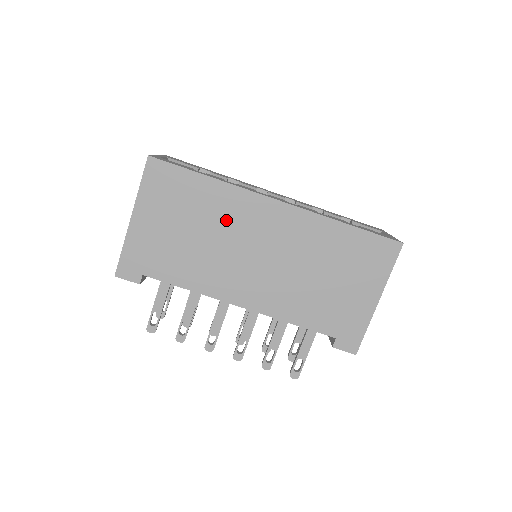
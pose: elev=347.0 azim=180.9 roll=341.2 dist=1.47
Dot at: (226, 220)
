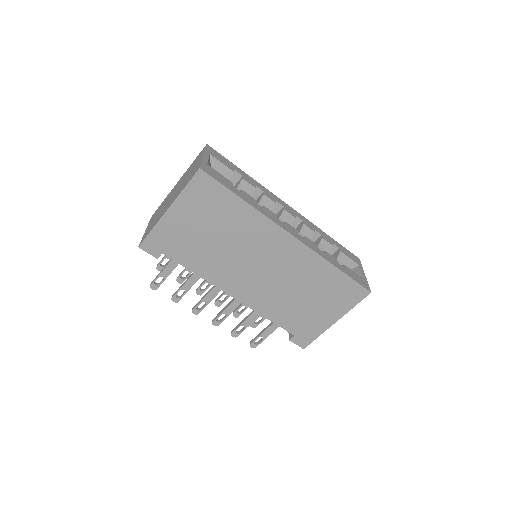
Dot at: (246, 236)
